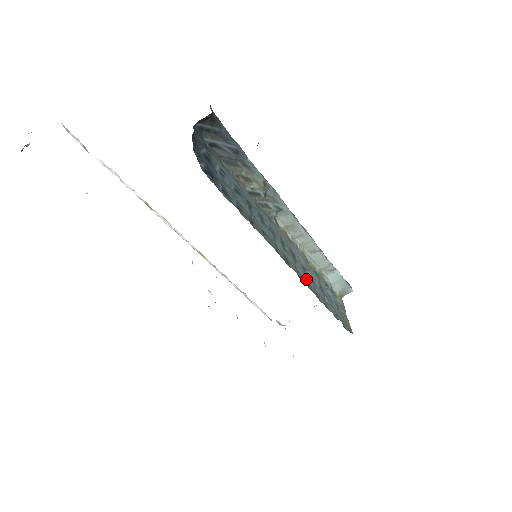
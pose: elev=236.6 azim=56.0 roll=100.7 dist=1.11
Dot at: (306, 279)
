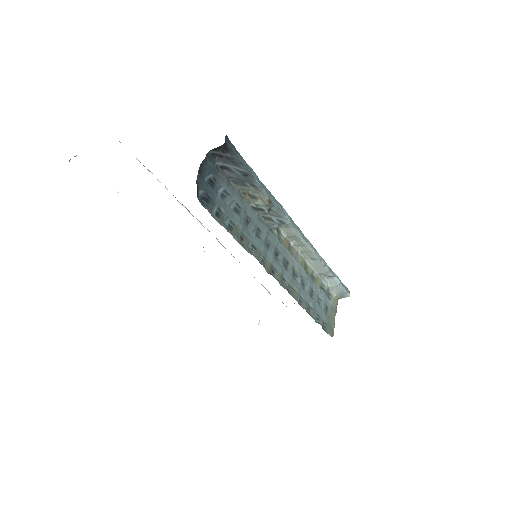
Dot at: (292, 286)
